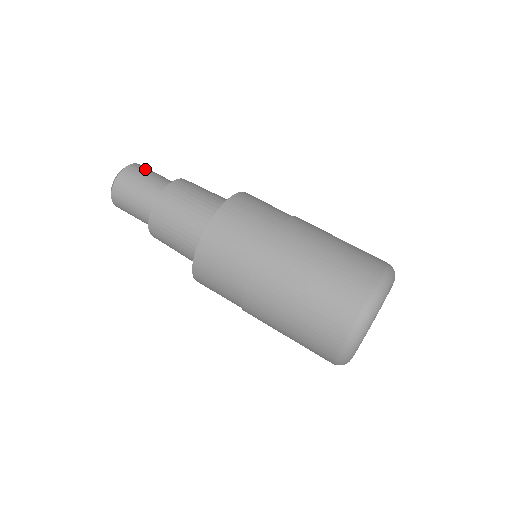
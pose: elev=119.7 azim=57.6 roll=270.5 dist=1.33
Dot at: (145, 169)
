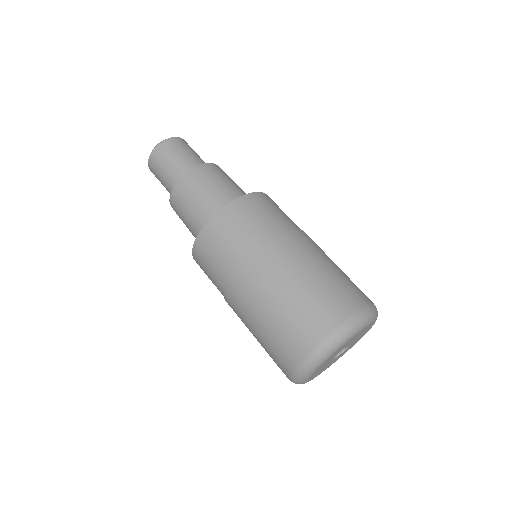
Dot at: (172, 149)
